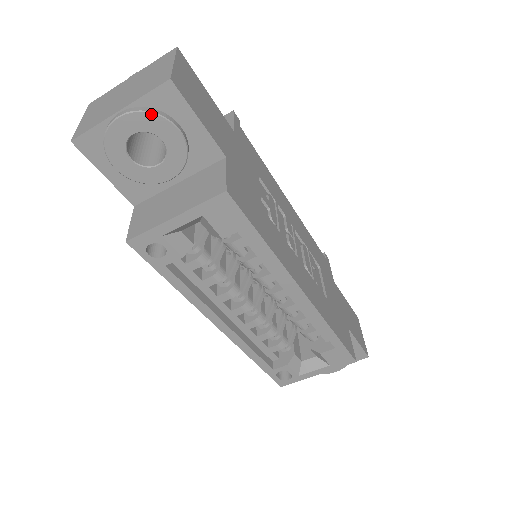
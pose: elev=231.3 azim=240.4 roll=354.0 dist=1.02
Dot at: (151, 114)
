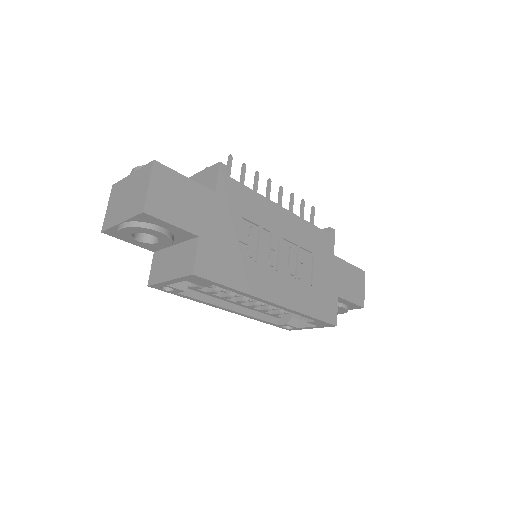
Dot at: (139, 227)
